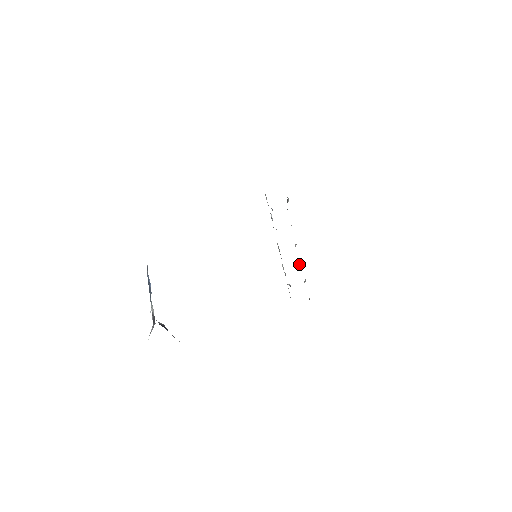
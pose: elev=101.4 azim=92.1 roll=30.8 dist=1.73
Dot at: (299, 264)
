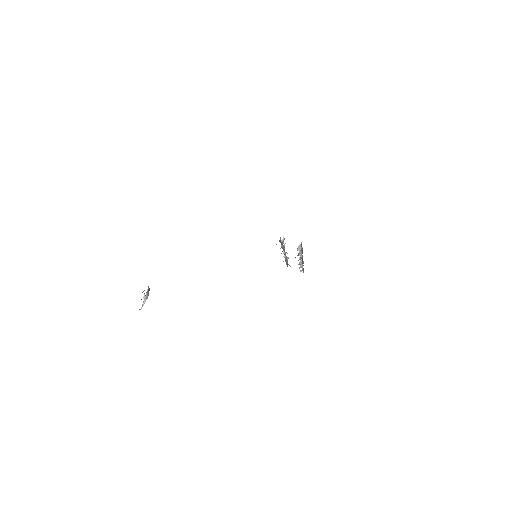
Dot at: (300, 260)
